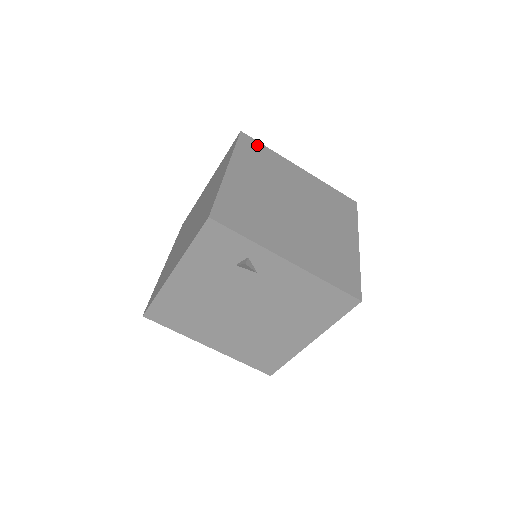
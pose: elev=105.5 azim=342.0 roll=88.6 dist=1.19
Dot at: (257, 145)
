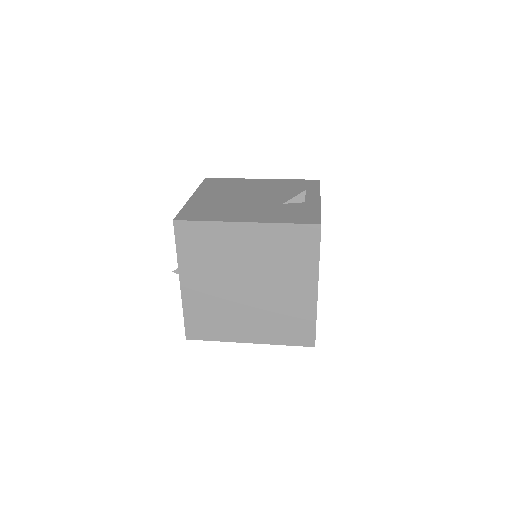
Dot at: occluded
